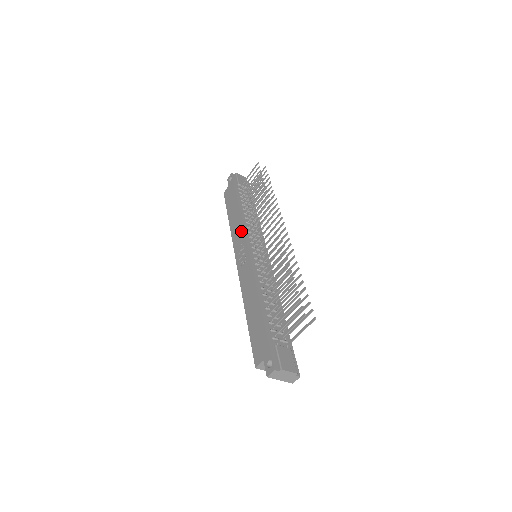
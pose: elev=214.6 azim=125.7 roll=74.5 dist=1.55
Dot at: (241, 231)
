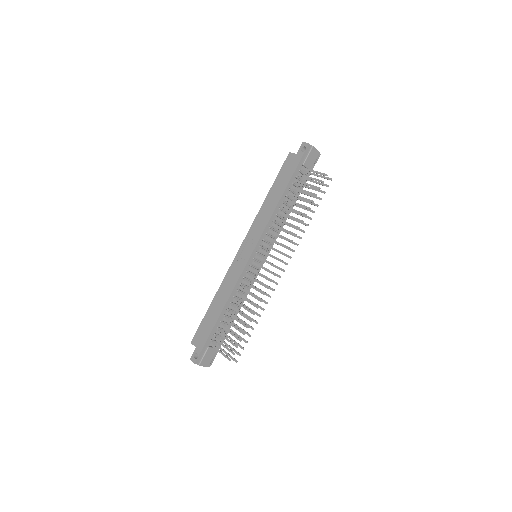
Dot at: (262, 228)
